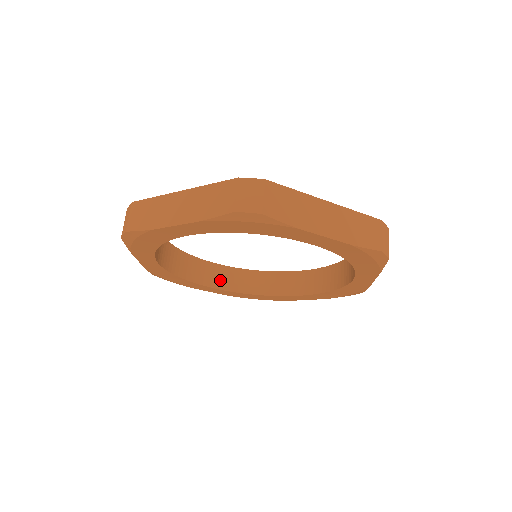
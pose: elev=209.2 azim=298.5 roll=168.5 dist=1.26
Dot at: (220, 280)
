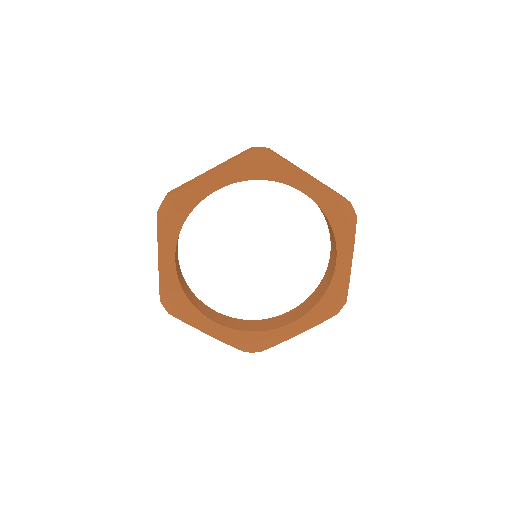
Dot at: (293, 317)
